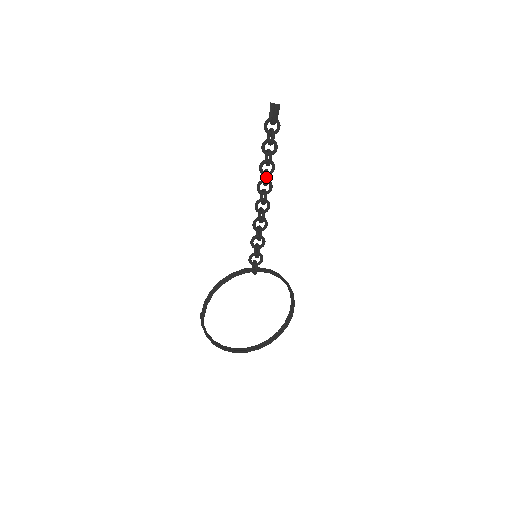
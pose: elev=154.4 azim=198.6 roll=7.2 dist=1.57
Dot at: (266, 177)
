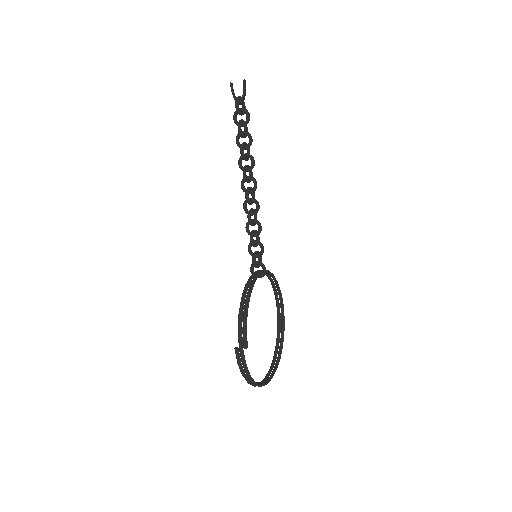
Dot at: (252, 160)
